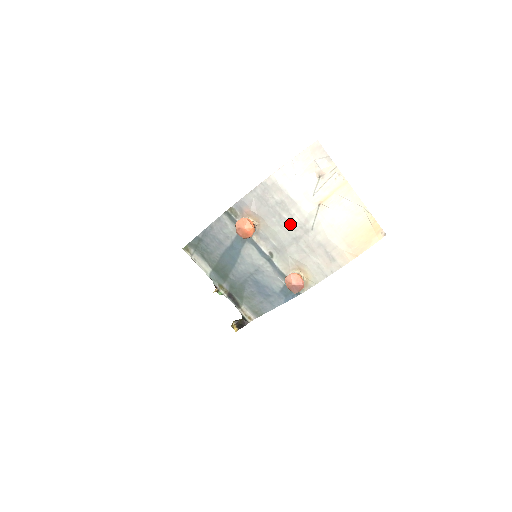
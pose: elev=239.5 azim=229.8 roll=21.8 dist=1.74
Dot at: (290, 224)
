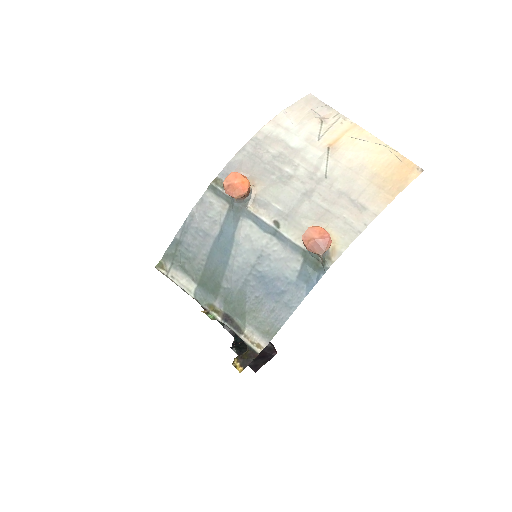
Dot at: (295, 177)
